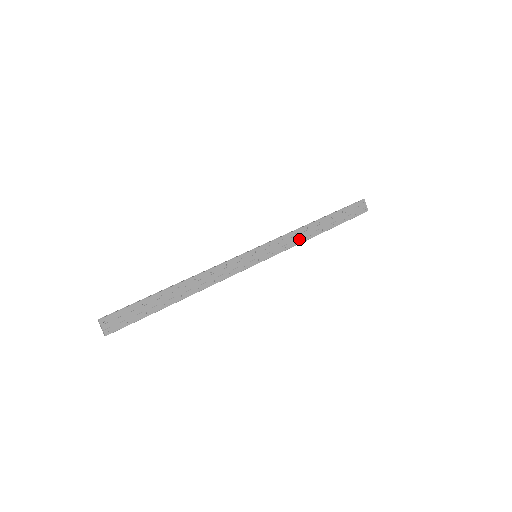
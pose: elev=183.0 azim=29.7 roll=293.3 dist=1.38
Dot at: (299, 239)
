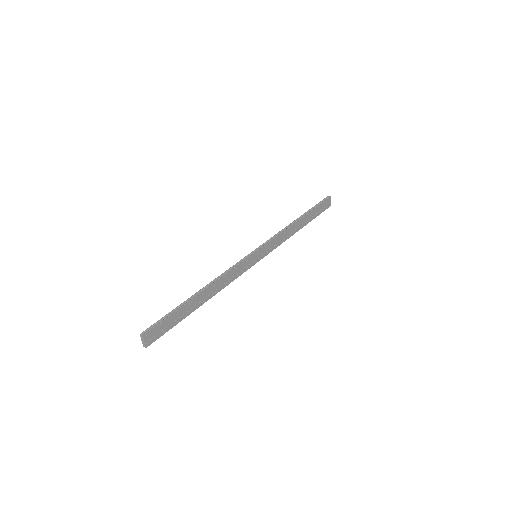
Dot at: (286, 237)
